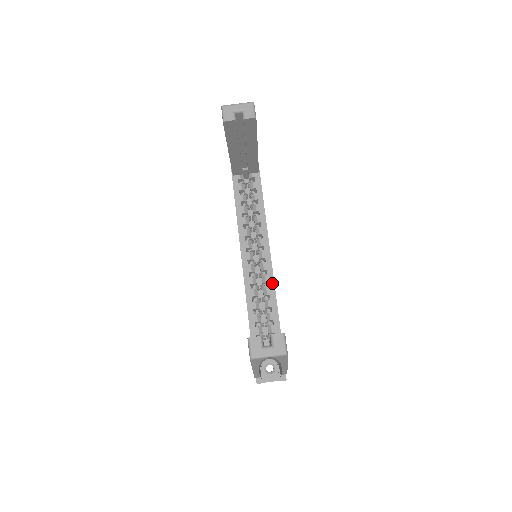
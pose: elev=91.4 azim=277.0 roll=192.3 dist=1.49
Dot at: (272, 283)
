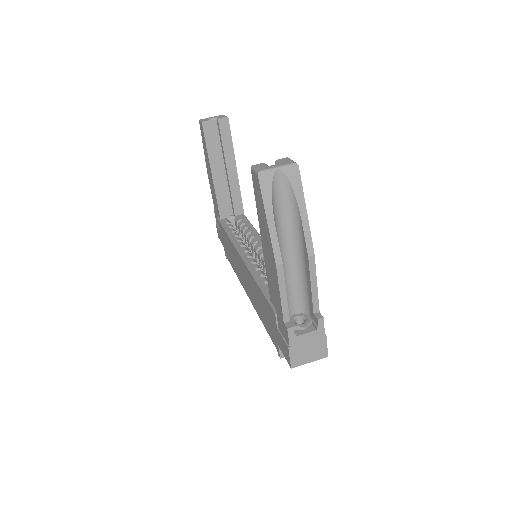
Dot at: occluded
